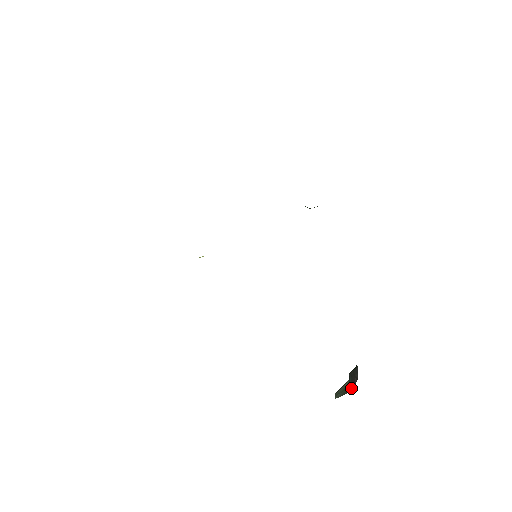
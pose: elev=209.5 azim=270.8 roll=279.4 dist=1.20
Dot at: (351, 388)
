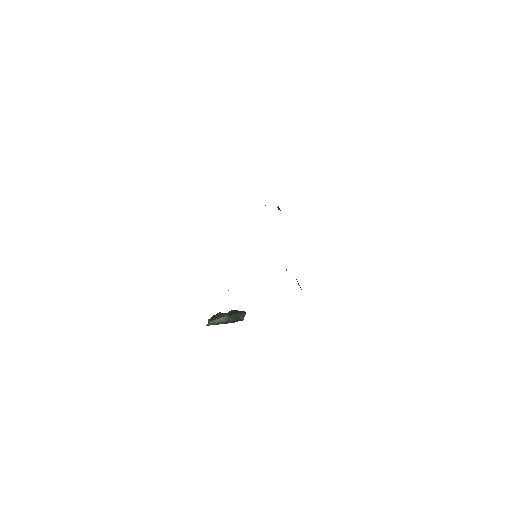
Dot at: (228, 322)
